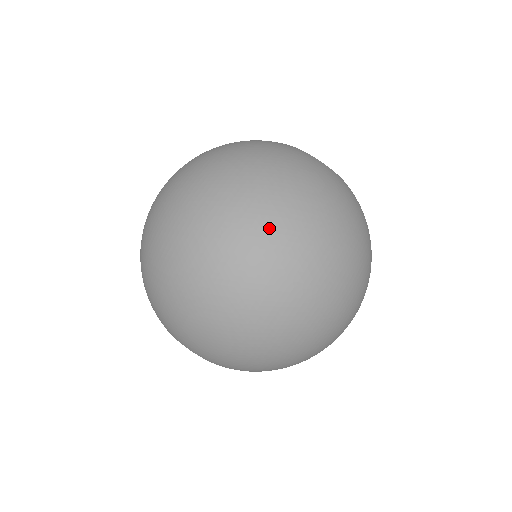
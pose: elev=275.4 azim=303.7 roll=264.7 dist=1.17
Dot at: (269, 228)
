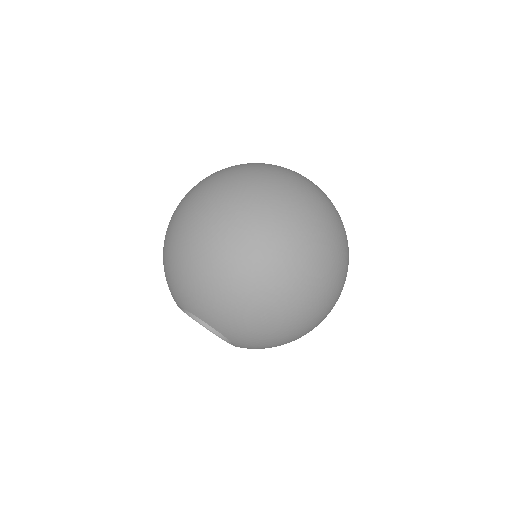
Dot at: (327, 251)
